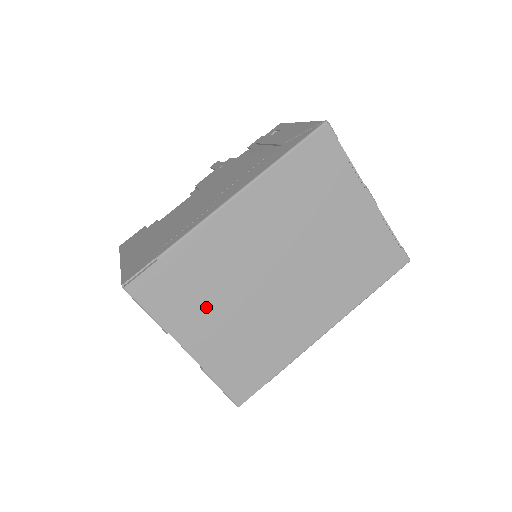
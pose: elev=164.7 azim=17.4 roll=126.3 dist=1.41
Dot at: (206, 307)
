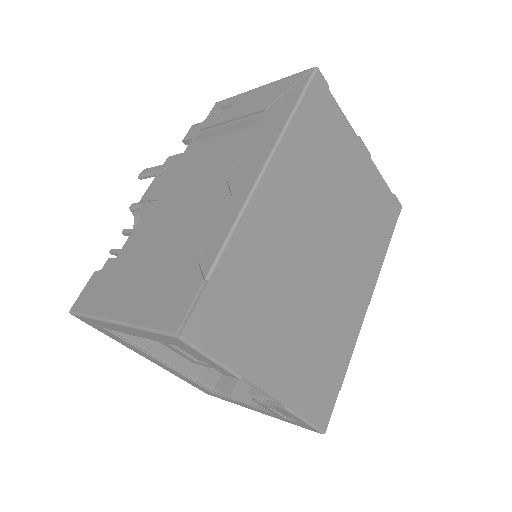
Dot at: (270, 324)
